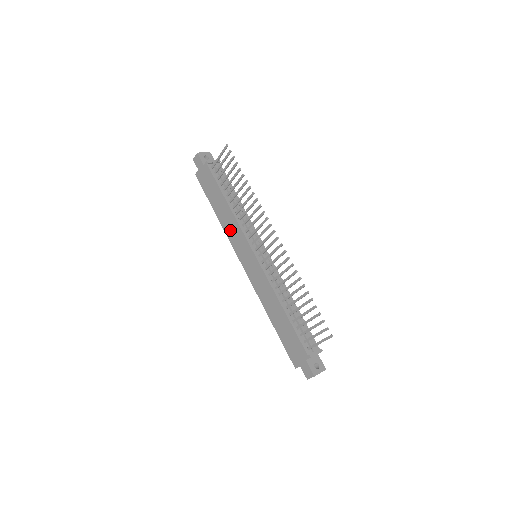
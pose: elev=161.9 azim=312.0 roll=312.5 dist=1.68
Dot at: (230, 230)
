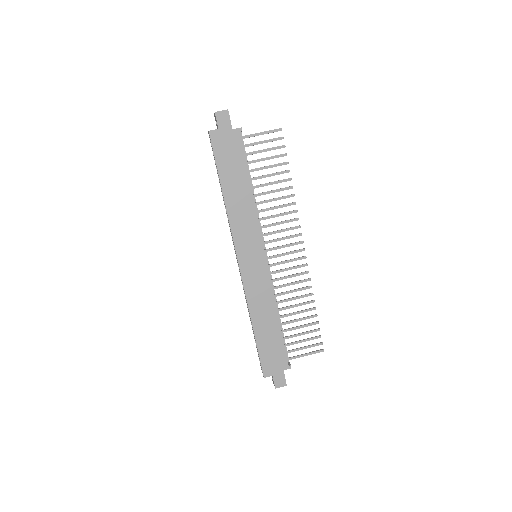
Dot at: (239, 219)
